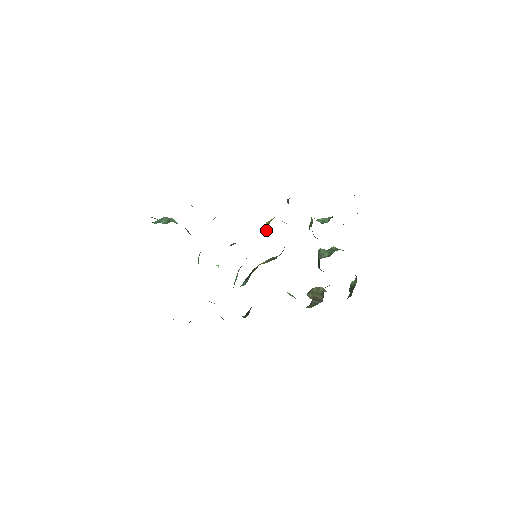
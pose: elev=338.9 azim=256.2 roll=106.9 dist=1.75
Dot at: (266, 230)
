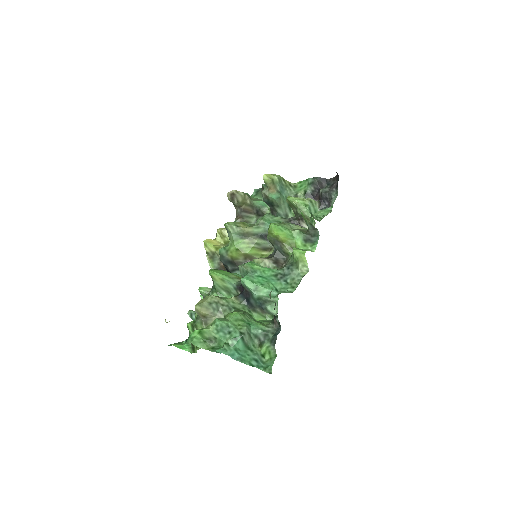
Dot at: (272, 239)
